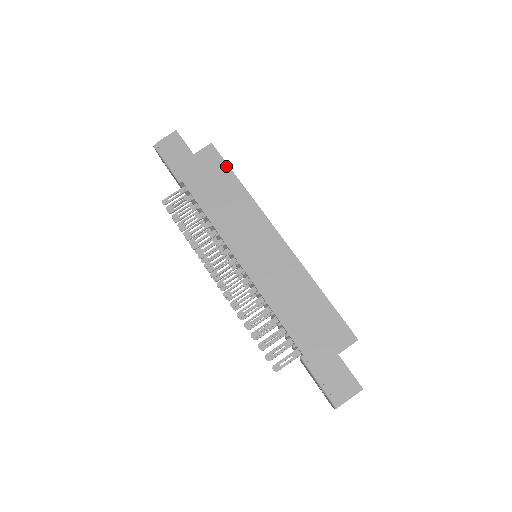
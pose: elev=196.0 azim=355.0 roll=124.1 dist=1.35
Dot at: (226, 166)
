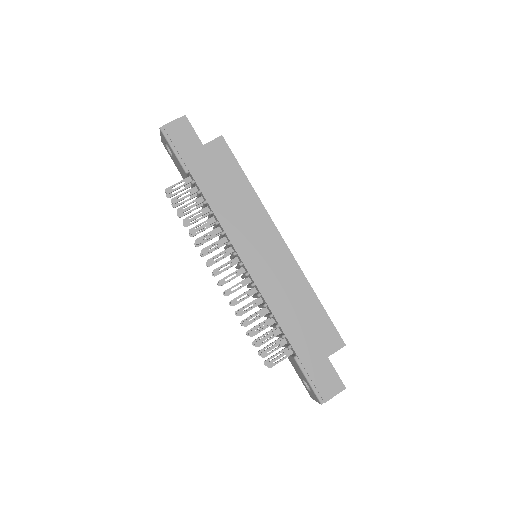
Dot at: (236, 163)
